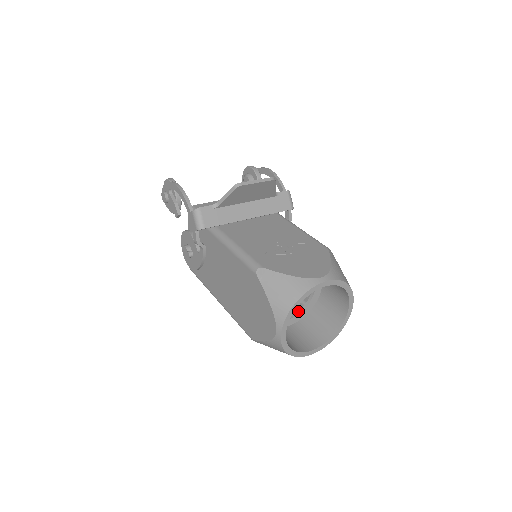
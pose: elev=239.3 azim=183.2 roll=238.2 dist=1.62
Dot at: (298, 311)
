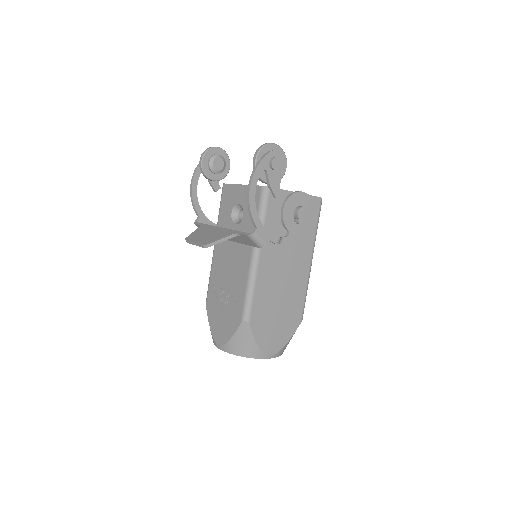
Dot at: occluded
